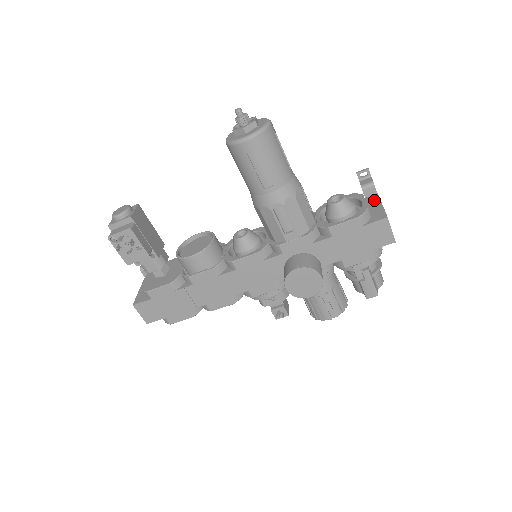
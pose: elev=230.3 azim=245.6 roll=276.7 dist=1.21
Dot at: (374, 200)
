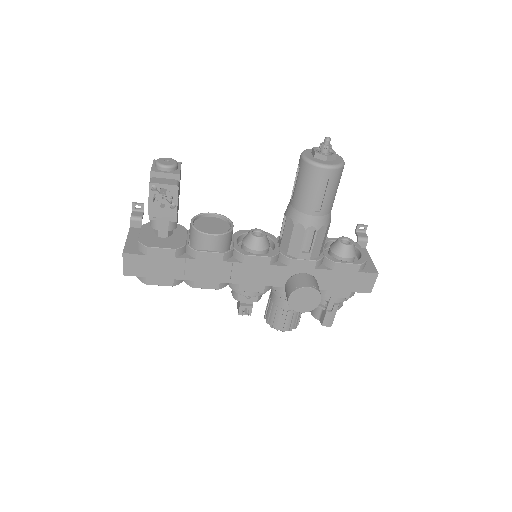
Dot at: (364, 253)
